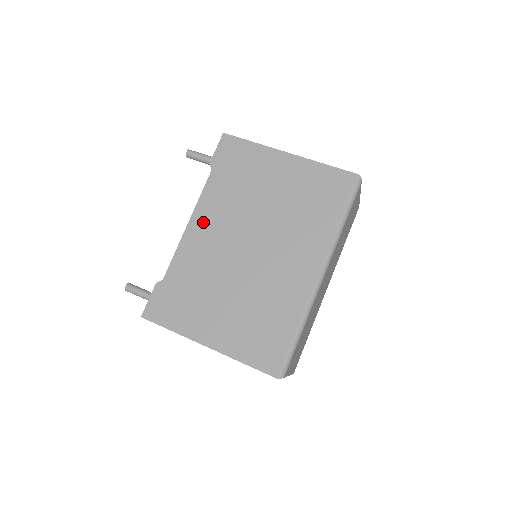
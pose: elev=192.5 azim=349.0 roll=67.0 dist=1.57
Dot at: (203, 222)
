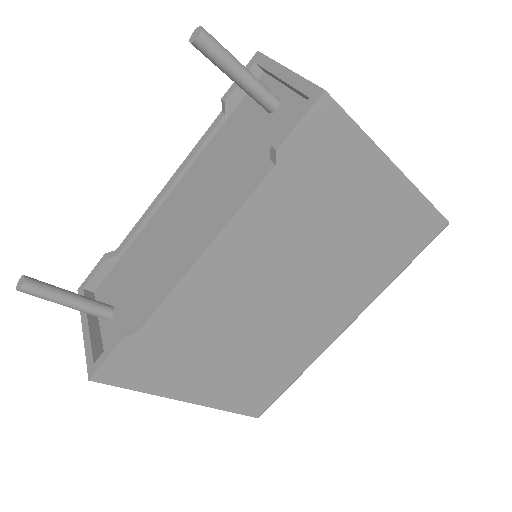
Dot at: (230, 255)
